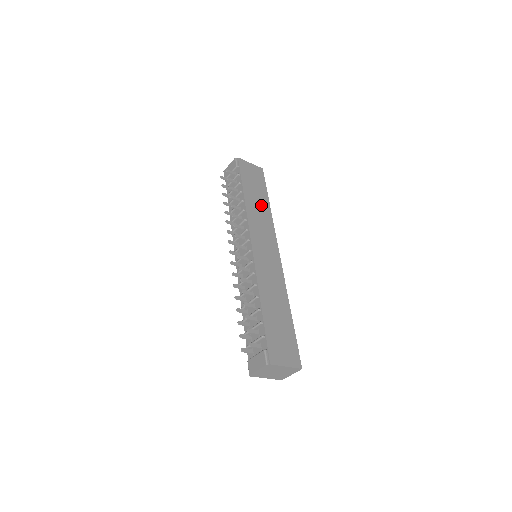
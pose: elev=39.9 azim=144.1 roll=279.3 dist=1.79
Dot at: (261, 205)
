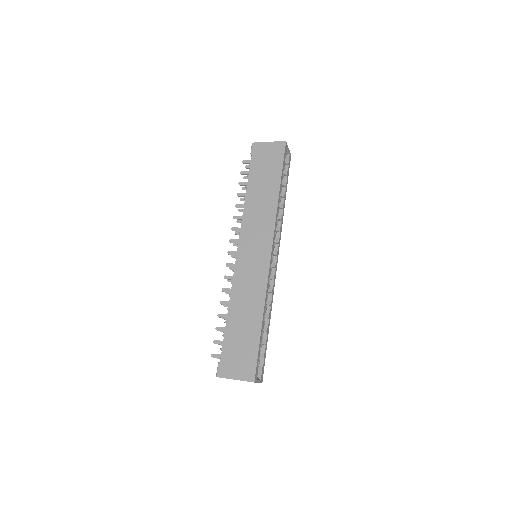
Dot at: (266, 196)
